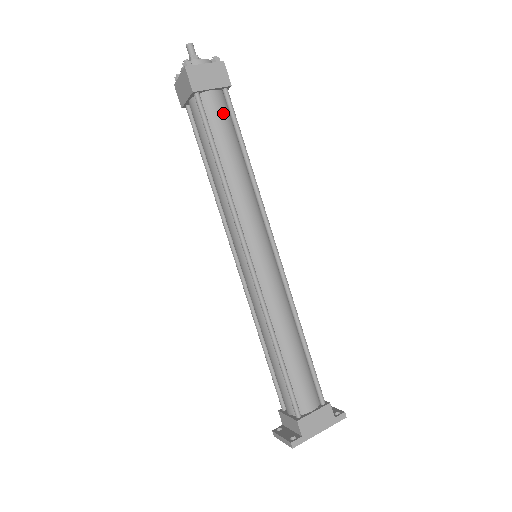
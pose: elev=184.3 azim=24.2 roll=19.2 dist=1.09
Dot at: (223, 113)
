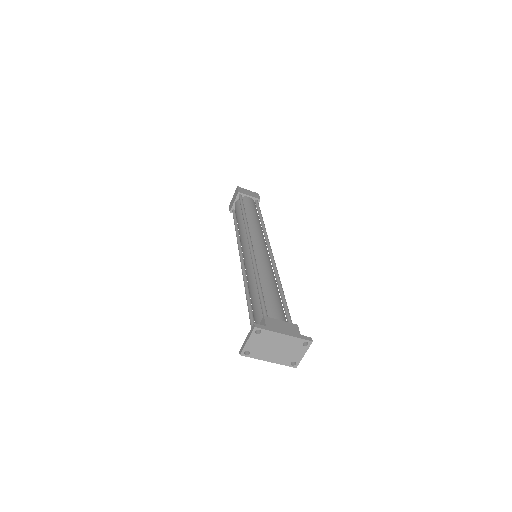
Dot at: (253, 204)
